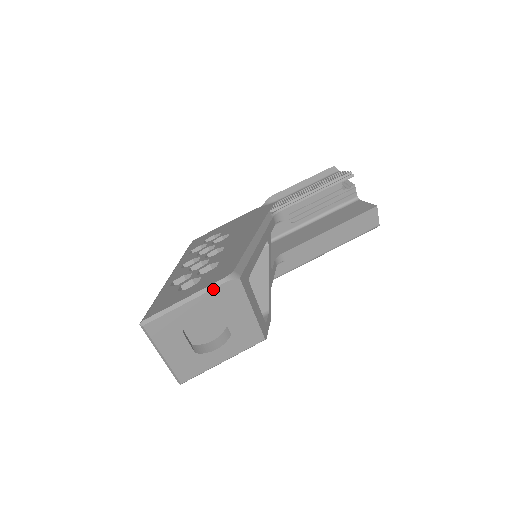
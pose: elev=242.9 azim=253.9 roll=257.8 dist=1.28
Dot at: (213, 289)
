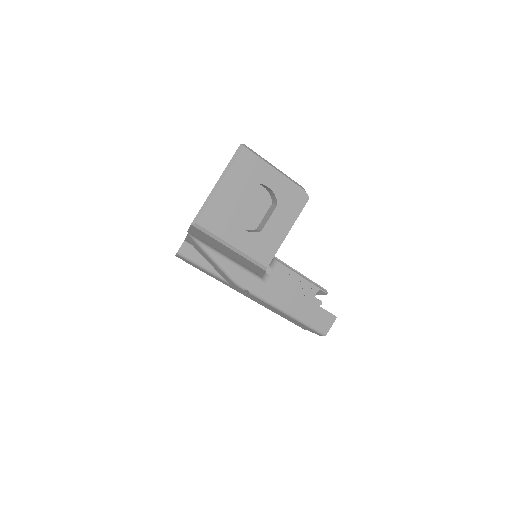
Dot at: (294, 183)
